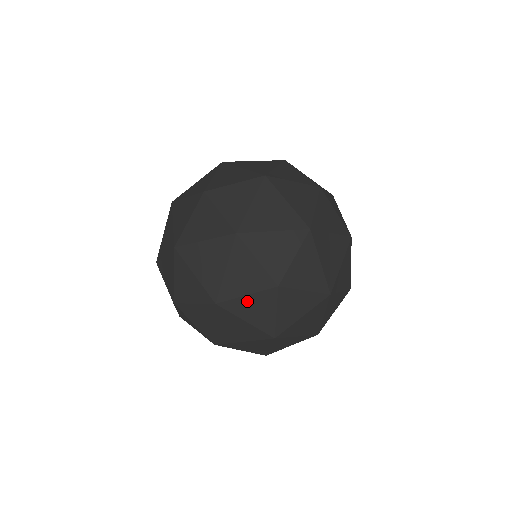
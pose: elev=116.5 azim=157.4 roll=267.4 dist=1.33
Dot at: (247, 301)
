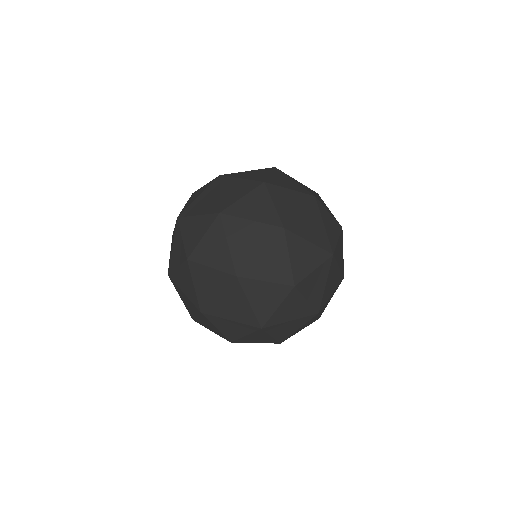
Dot at: occluded
